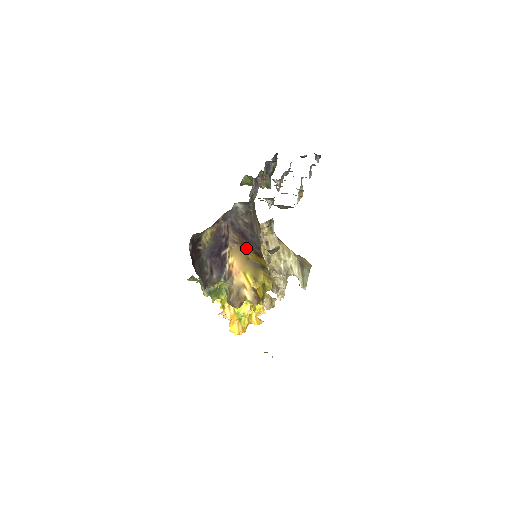
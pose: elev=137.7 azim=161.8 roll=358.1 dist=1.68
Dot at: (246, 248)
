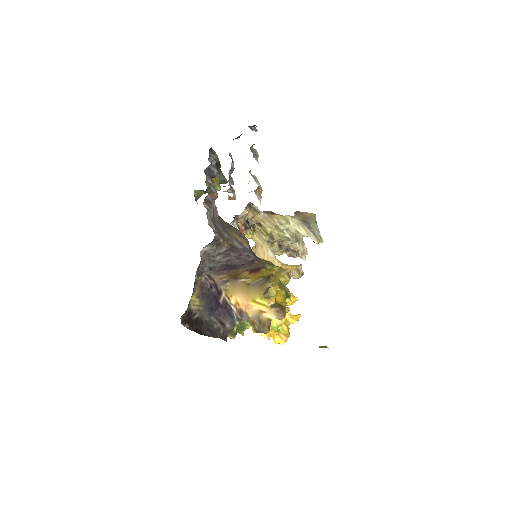
Dot at: (240, 276)
